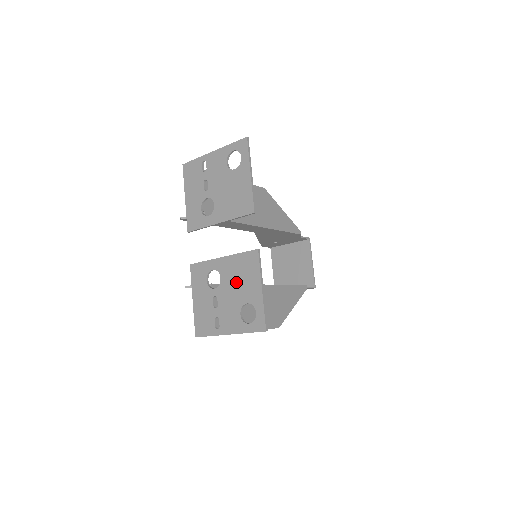
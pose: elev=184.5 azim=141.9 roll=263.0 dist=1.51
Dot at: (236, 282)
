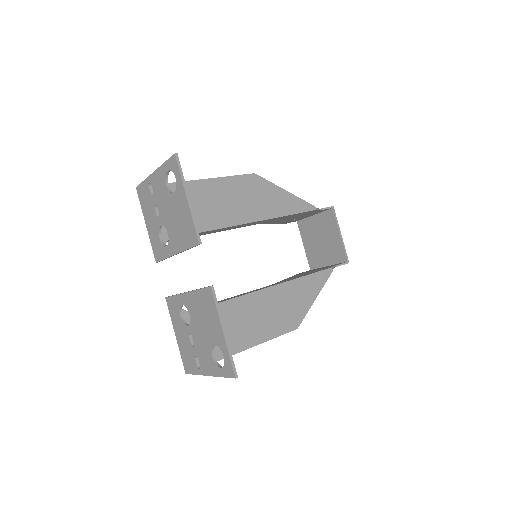
Dot at: (202, 321)
